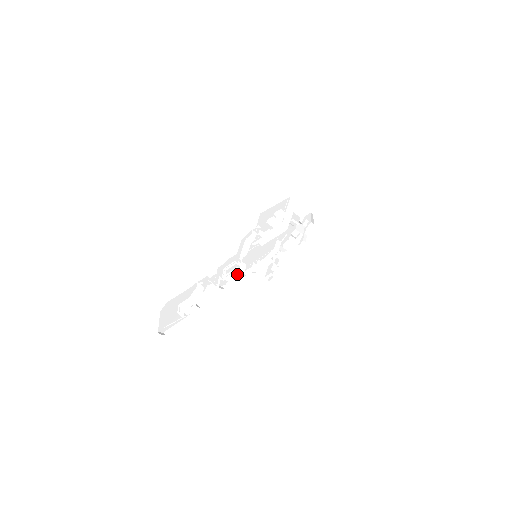
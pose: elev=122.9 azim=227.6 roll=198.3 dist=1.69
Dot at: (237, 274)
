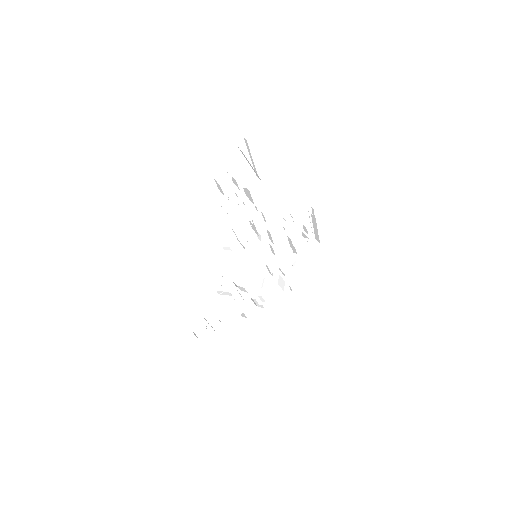
Dot at: occluded
